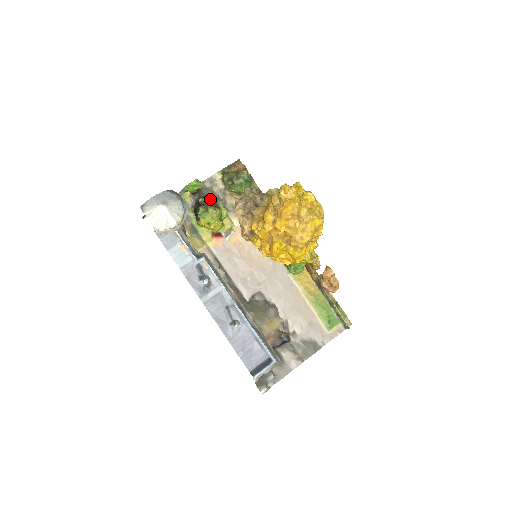
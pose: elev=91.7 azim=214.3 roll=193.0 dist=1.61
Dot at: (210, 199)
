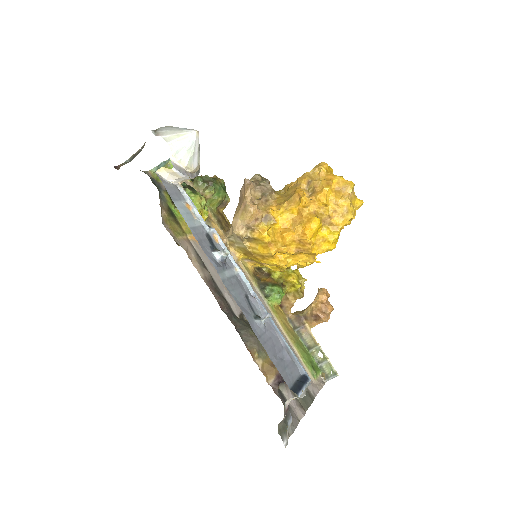
Dot at: (192, 187)
